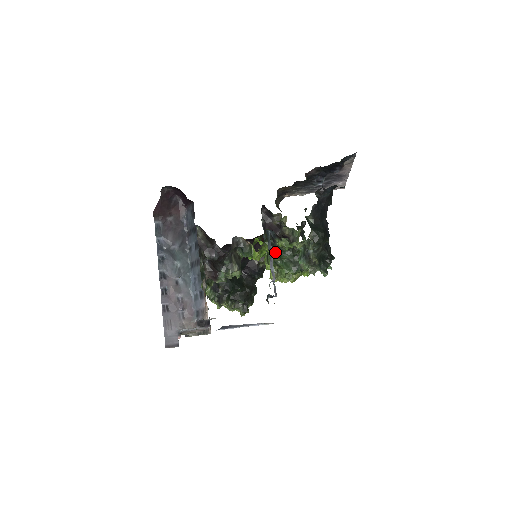
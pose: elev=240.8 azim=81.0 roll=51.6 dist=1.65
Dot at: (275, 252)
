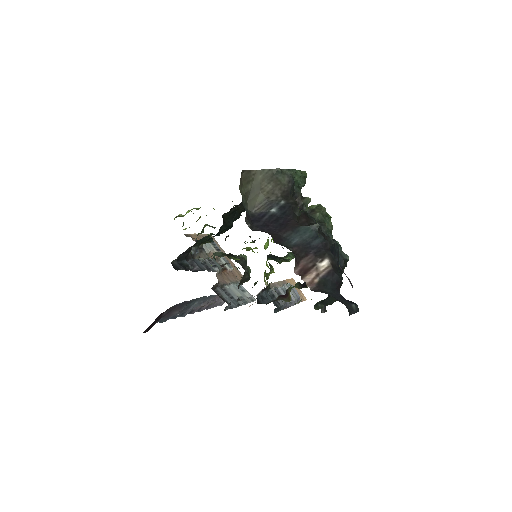
Dot at: (277, 258)
